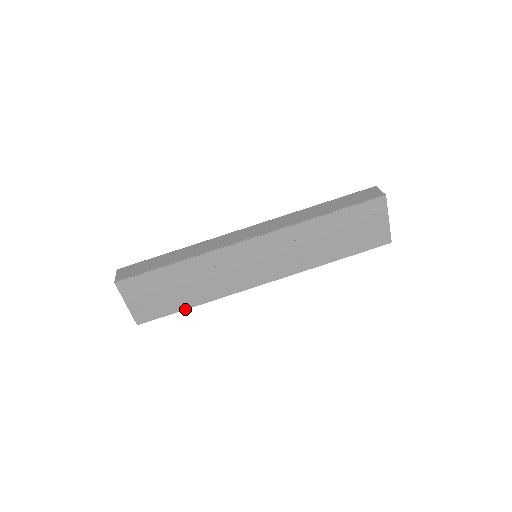
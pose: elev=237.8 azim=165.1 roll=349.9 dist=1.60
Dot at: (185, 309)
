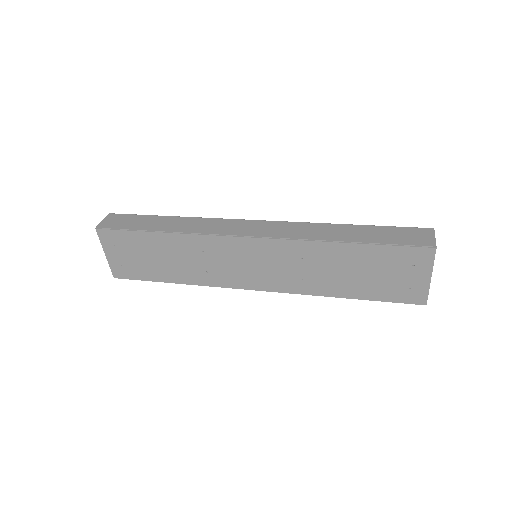
Dot at: (164, 282)
